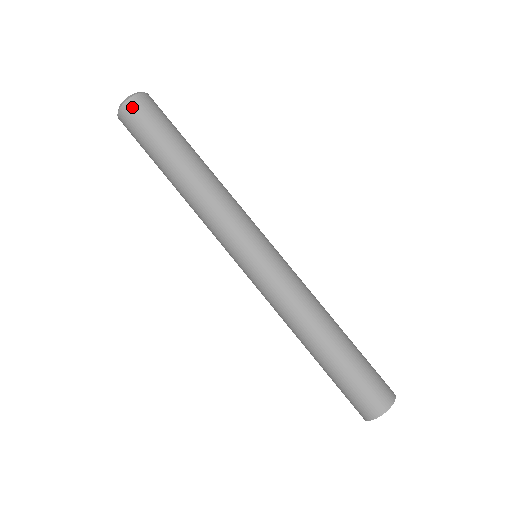
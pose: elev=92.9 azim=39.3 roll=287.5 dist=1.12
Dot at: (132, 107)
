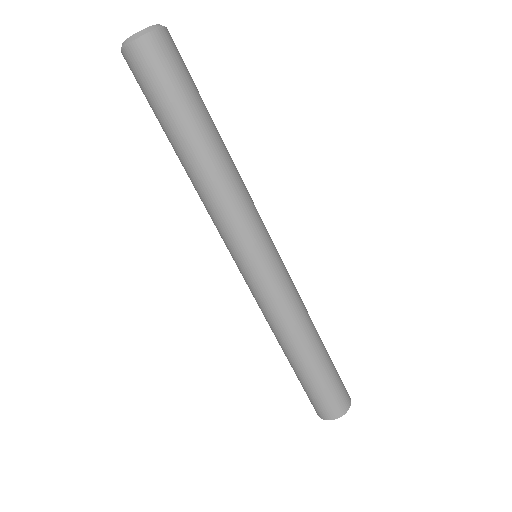
Dot at: (147, 48)
